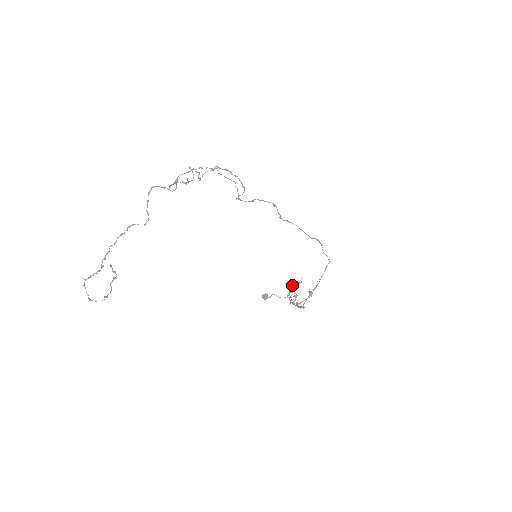
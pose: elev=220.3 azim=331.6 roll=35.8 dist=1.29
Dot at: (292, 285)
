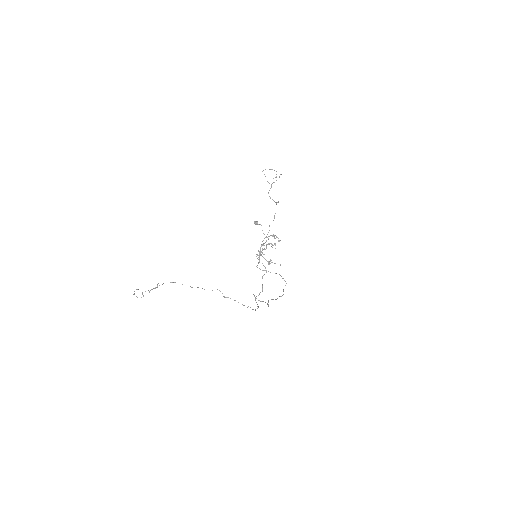
Dot at: occluded
